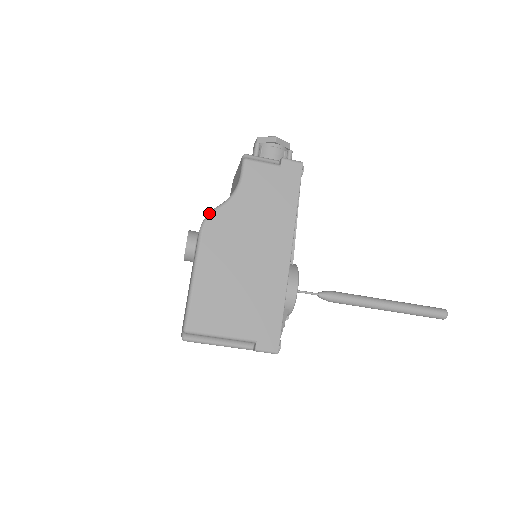
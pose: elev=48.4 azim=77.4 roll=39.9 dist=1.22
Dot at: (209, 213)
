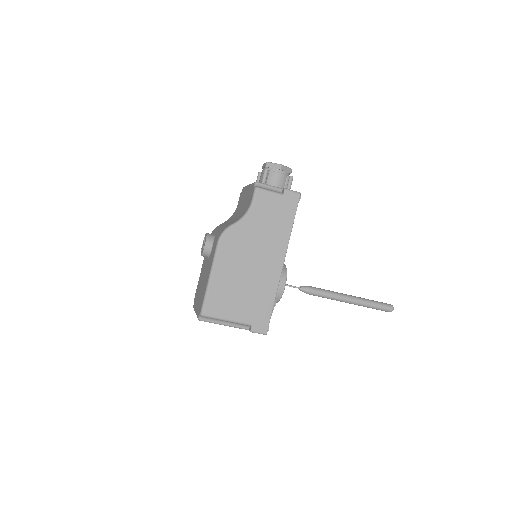
Dot at: (226, 229)
